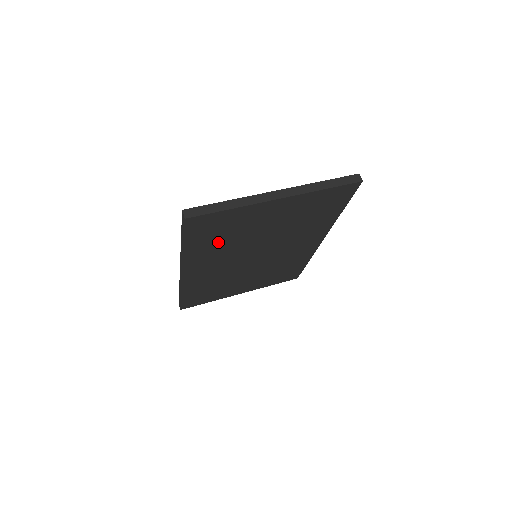
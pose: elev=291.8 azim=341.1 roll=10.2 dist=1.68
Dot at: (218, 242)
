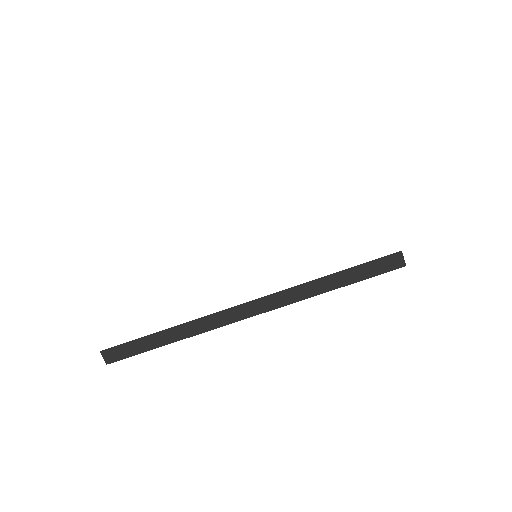
Dot at: occluded
